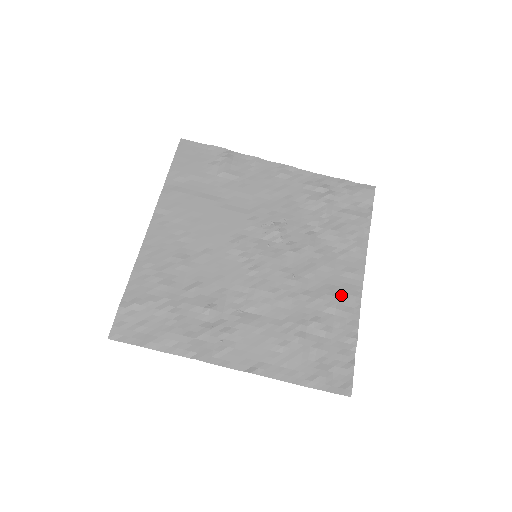
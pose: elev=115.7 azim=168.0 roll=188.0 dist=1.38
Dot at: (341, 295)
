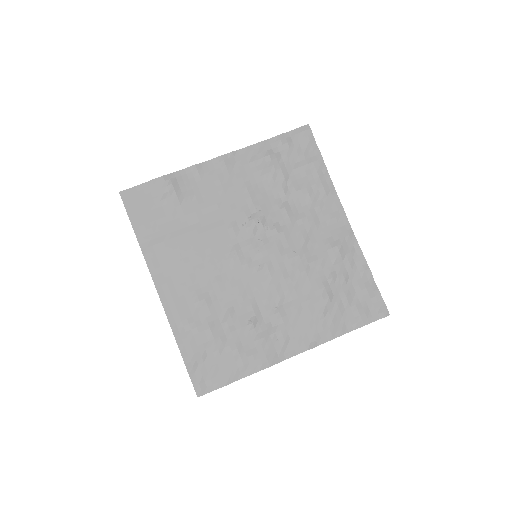
Dot at: (338, 242)
